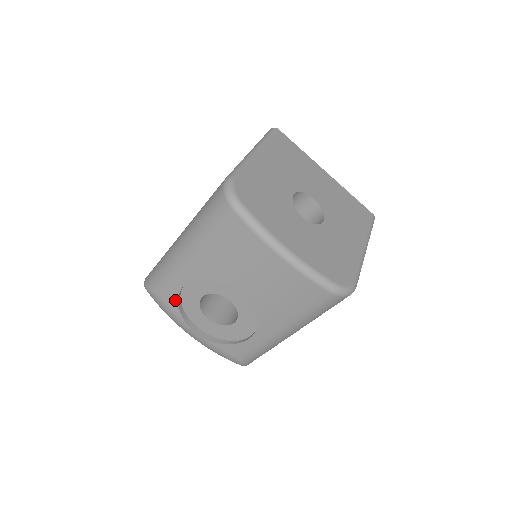
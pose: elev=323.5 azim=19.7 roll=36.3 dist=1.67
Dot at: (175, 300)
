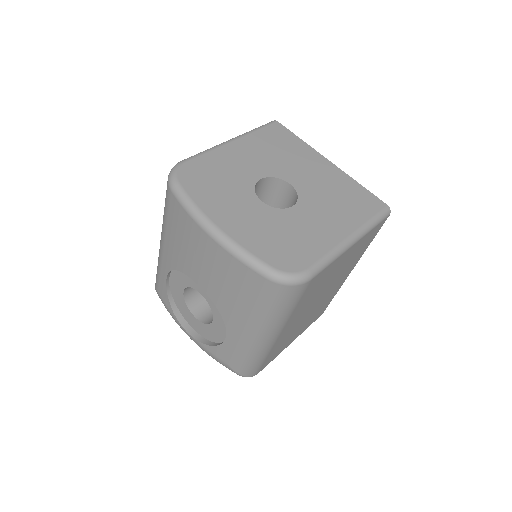
Dot at: (166, 295)
